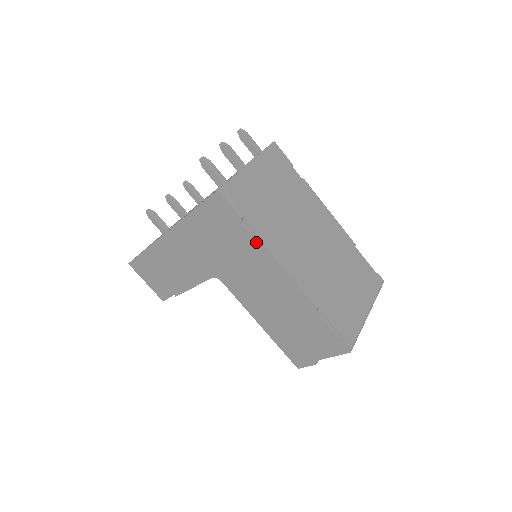
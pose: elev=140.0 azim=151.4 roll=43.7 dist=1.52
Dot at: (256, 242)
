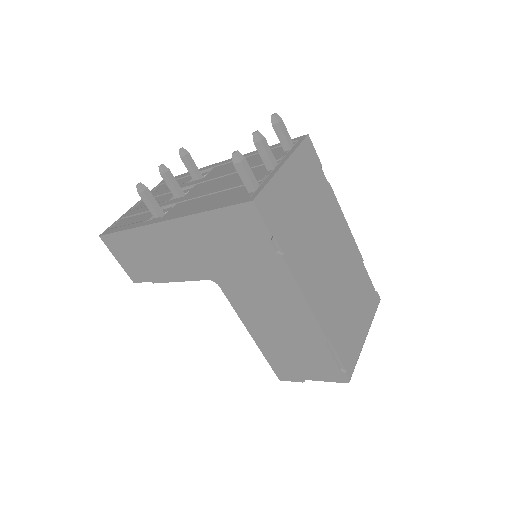
Dot at: (281, 264)
